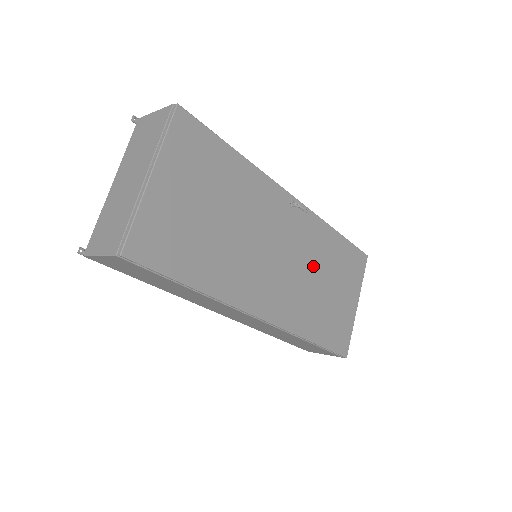
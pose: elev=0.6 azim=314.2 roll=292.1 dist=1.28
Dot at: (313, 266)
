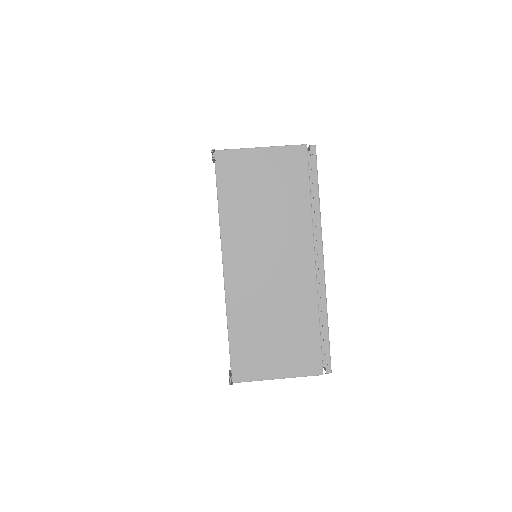
Dot at: occluded
